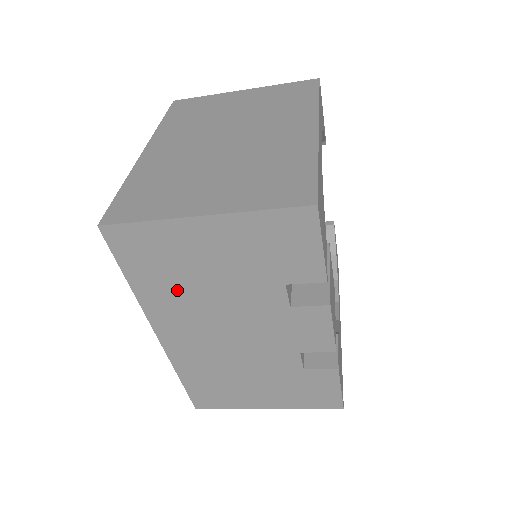
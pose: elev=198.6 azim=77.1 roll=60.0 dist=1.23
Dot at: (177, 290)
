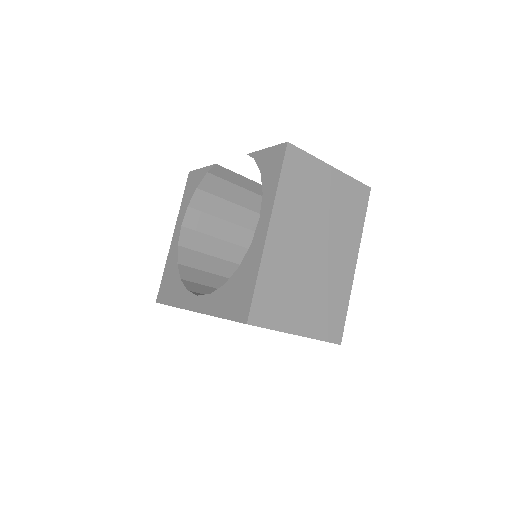
Dot at: occluded
